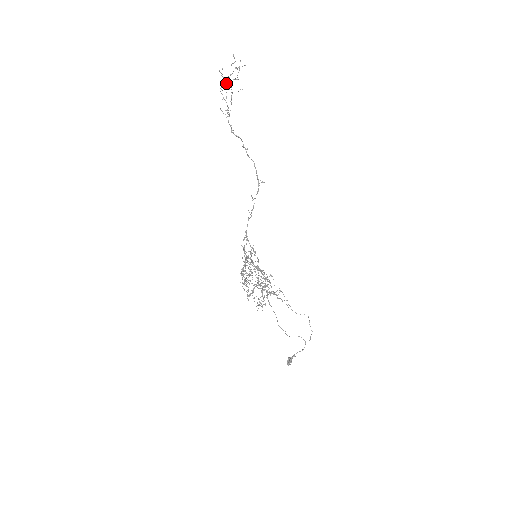
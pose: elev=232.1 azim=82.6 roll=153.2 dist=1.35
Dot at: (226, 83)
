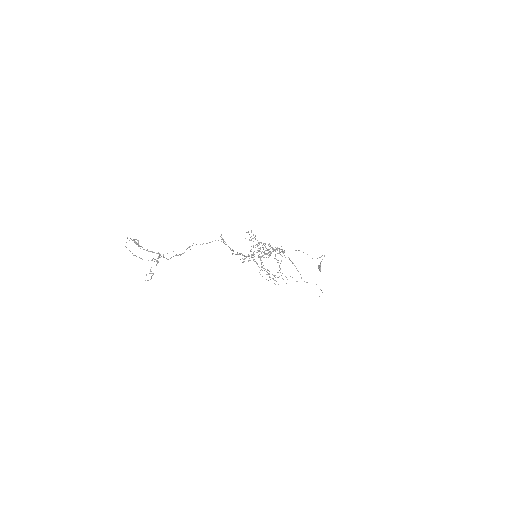
Dot at: occluded
